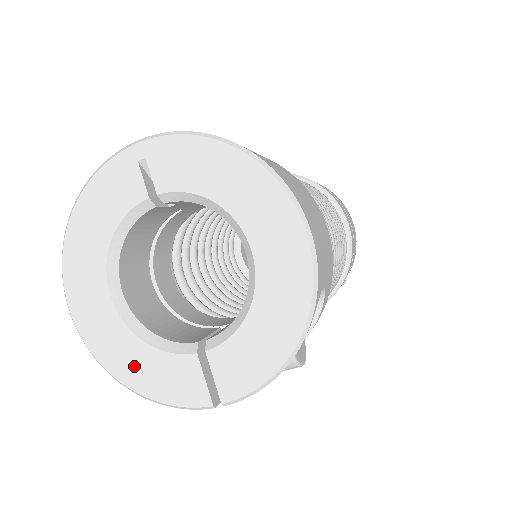
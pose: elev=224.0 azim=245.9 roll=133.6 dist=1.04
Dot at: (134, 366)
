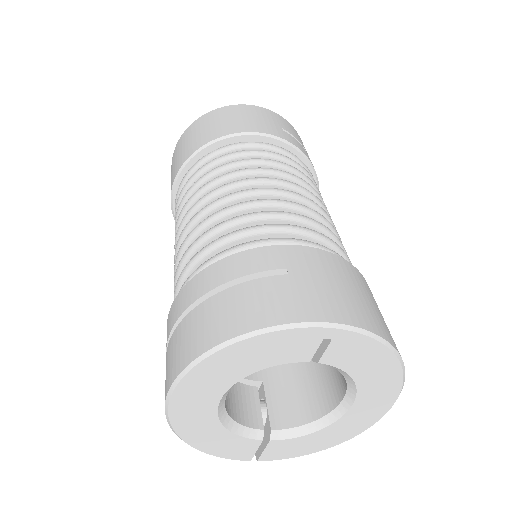
Dot at: (206, 438)
